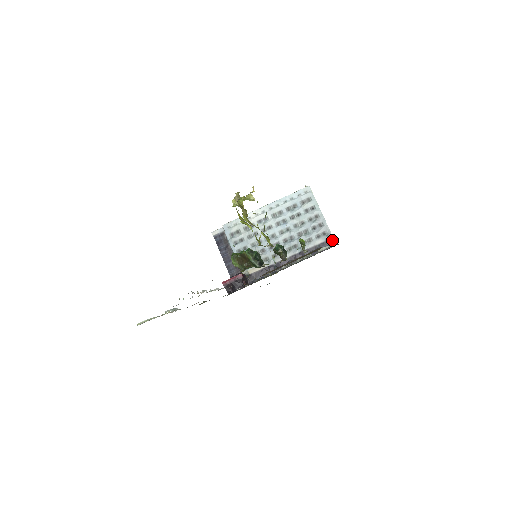
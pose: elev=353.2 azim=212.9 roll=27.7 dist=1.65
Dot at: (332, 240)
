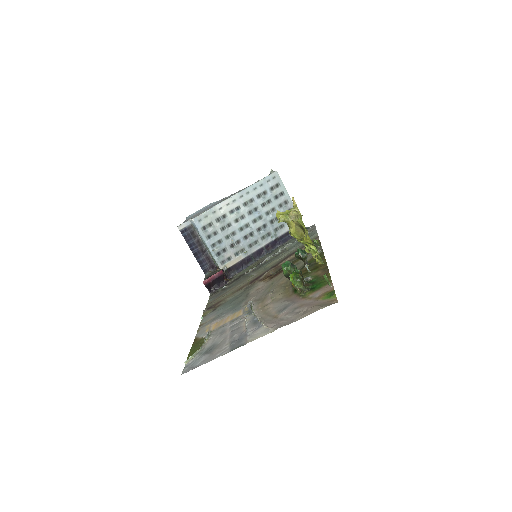
Dot at: occluded
